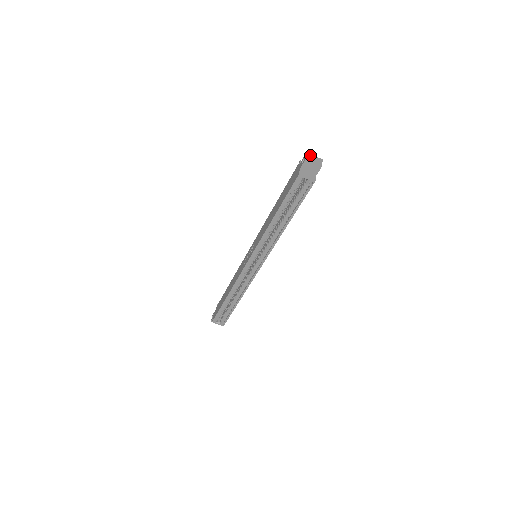
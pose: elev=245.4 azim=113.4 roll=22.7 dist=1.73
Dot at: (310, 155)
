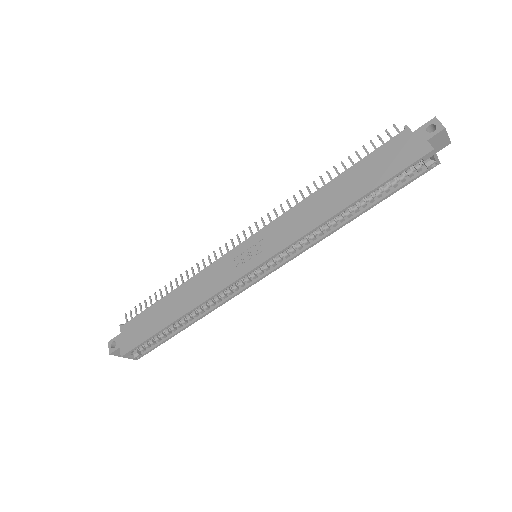
Dot at: (439, 122)
